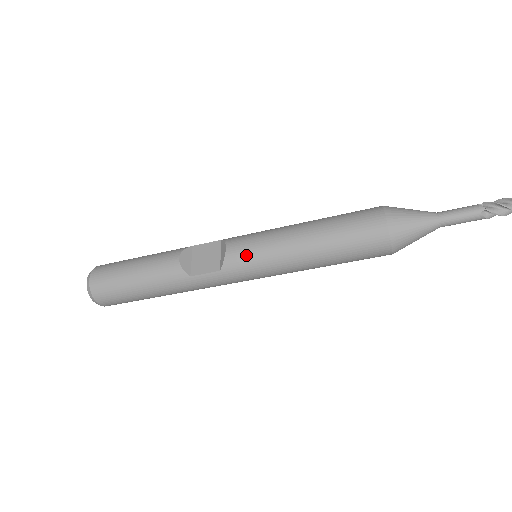
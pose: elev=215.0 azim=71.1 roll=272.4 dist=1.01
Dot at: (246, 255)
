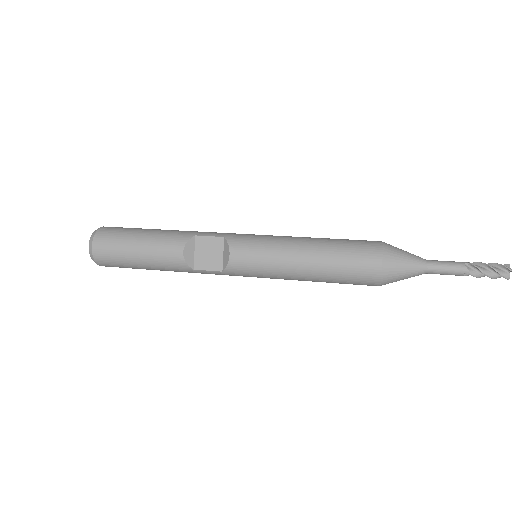
Dot at: (248, 267)
